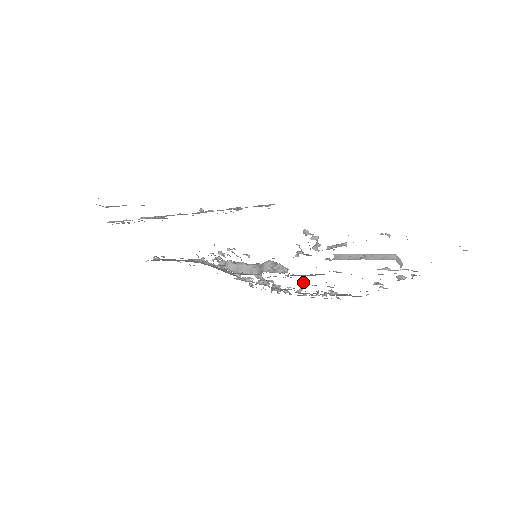
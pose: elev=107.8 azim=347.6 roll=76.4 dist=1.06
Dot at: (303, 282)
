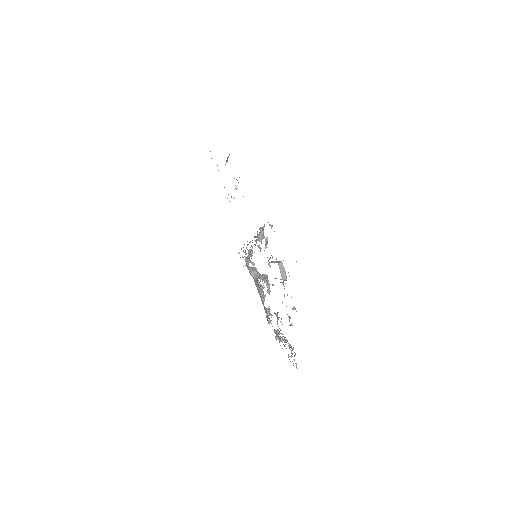
Dot at: (276, 313)
